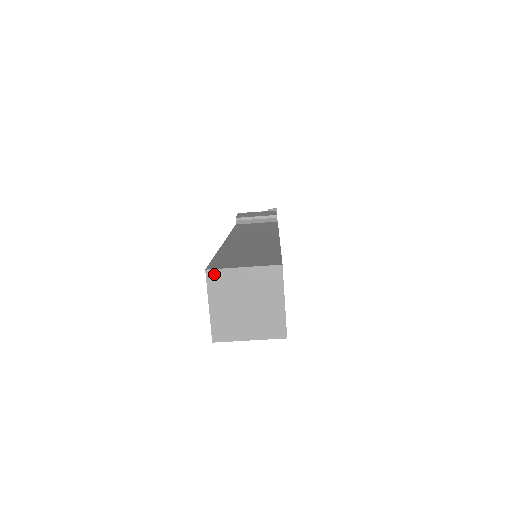
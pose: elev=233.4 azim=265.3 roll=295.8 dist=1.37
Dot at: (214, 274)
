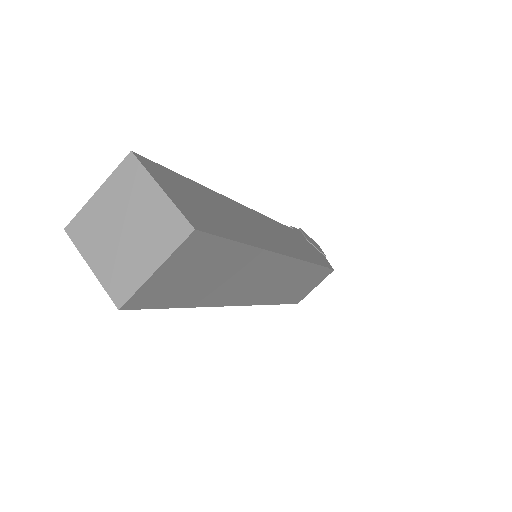
Dot at: (74, 226)
